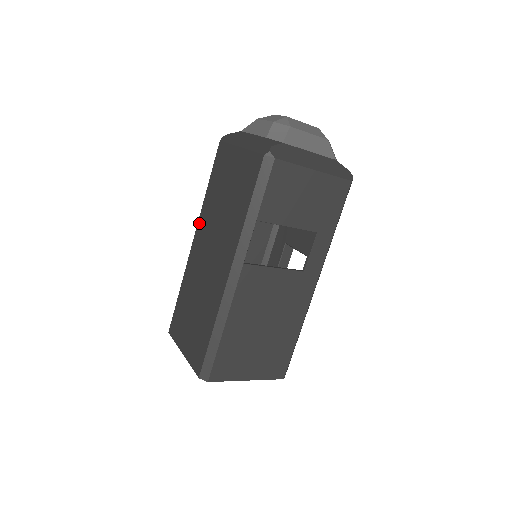
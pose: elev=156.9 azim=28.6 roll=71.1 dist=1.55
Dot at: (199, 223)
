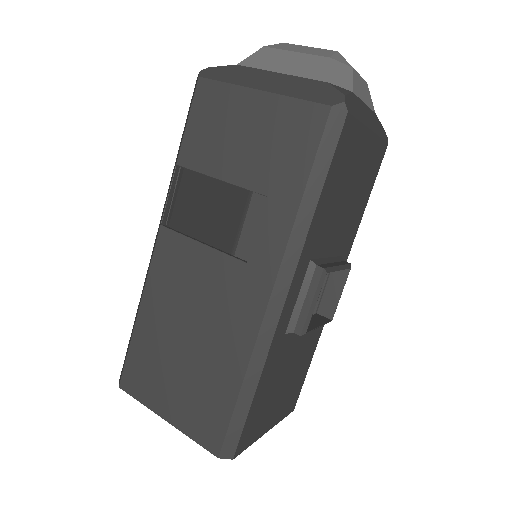
Dot at: occluded
